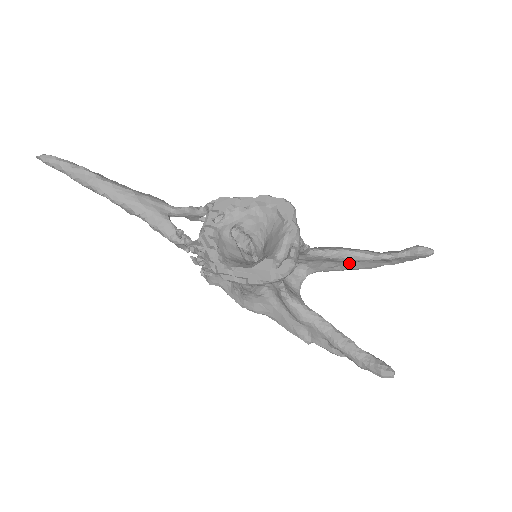
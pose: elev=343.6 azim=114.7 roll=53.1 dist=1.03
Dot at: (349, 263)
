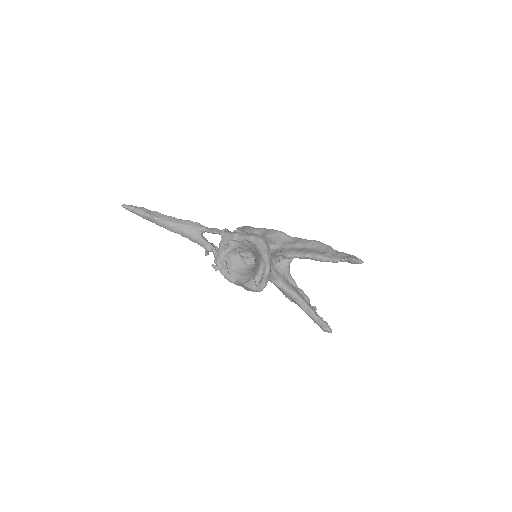
Dot at: occluded
